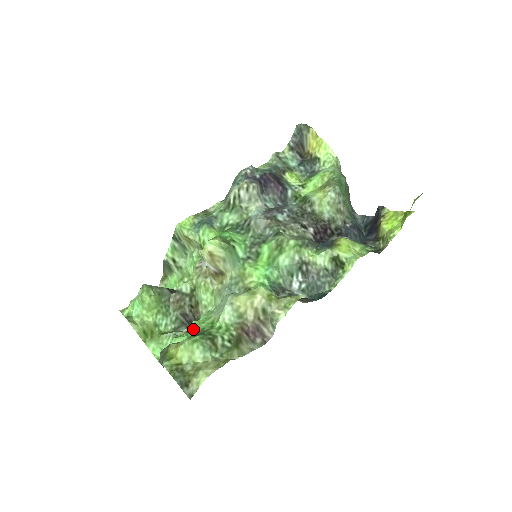
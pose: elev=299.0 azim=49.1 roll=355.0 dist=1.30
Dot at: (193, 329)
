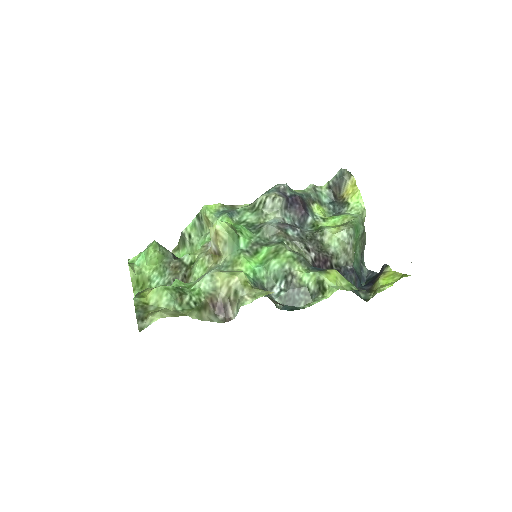
Dot at: (172, 284)
